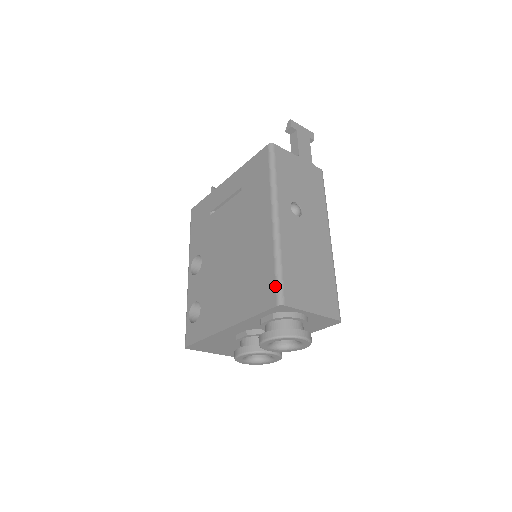
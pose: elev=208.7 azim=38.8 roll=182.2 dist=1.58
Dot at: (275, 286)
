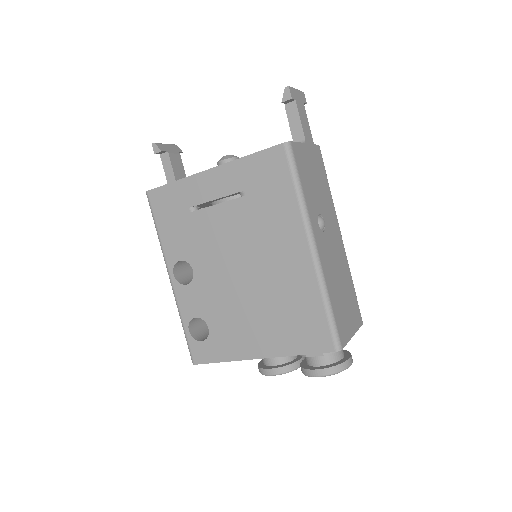
Dot at: (330, 331)
